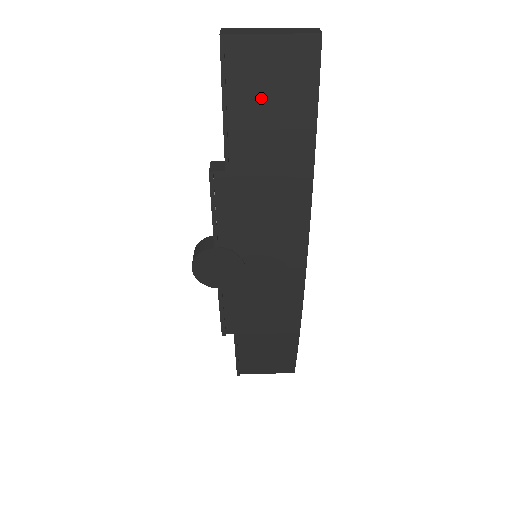
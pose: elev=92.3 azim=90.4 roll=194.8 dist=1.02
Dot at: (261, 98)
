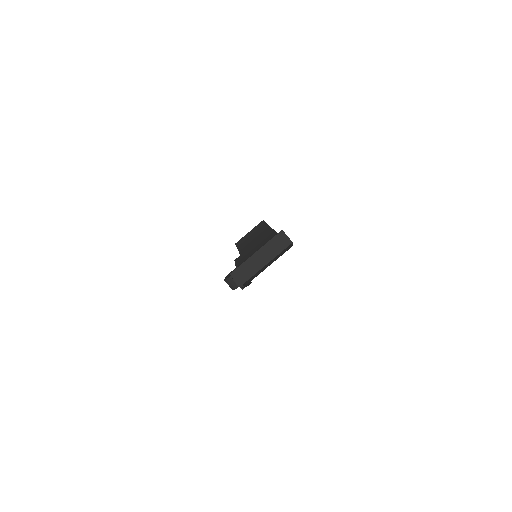
Dot at: occluded
